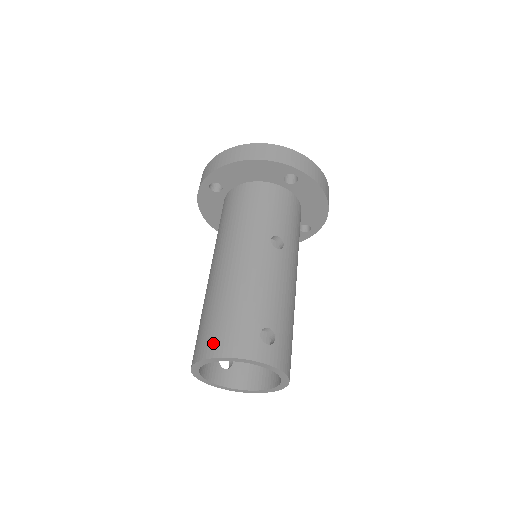
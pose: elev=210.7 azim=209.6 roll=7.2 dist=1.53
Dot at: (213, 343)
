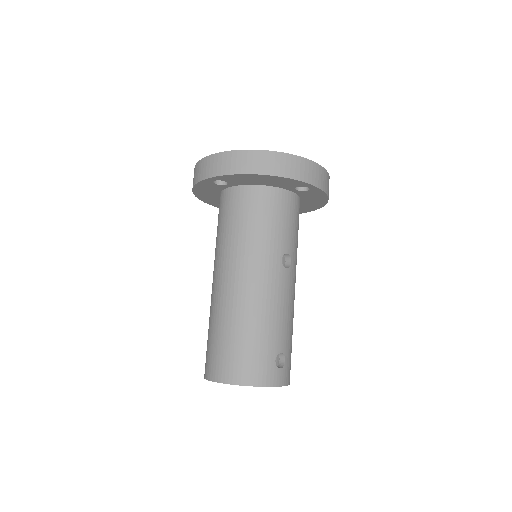
Dot at: (235, 370)
